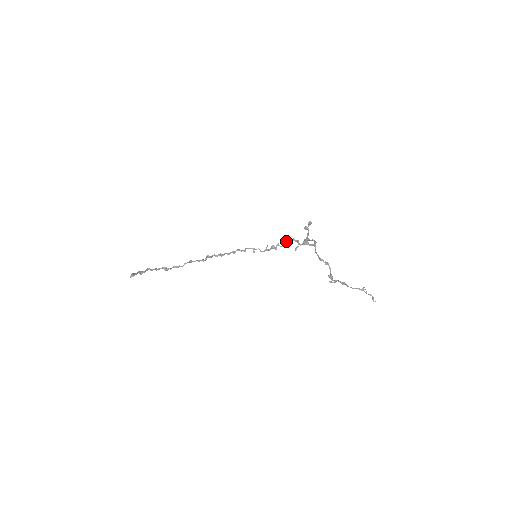
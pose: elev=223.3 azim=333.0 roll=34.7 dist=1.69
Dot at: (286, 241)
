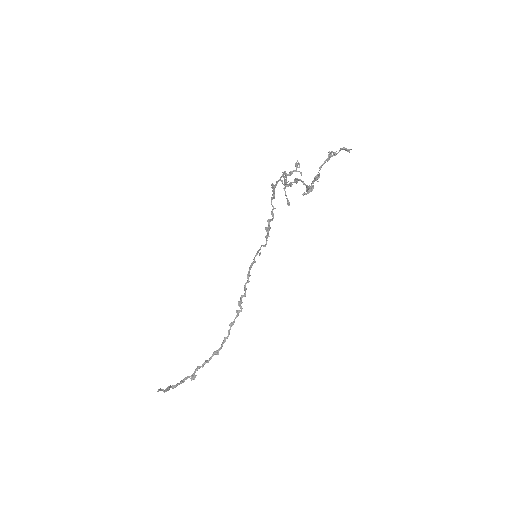
Dot at: (273, 209)
